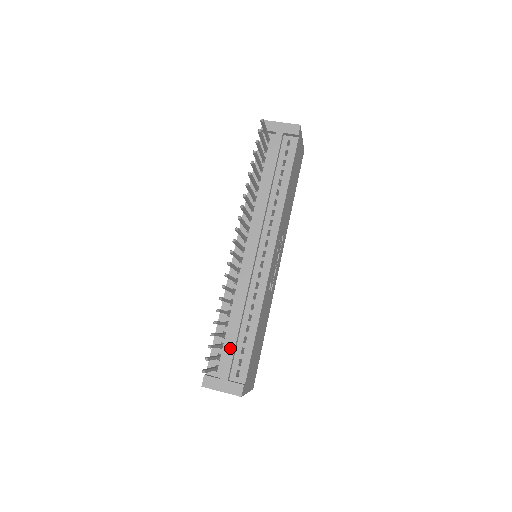
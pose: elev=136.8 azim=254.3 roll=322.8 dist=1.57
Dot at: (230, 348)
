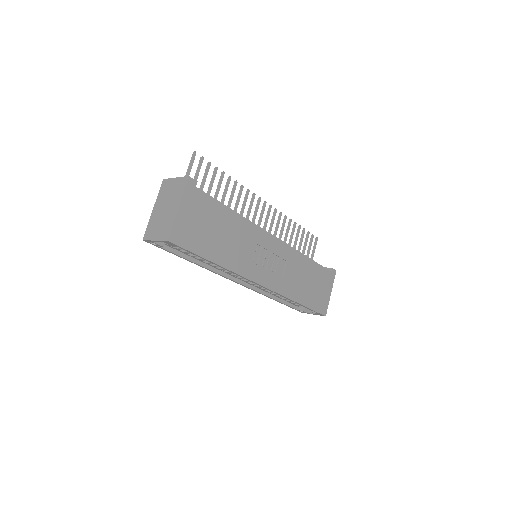
Dot at: occluded
